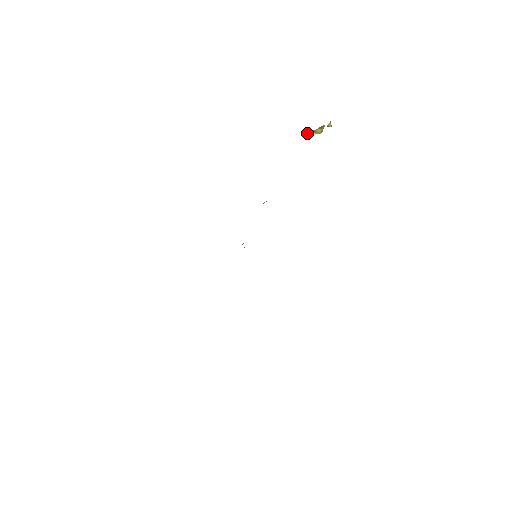
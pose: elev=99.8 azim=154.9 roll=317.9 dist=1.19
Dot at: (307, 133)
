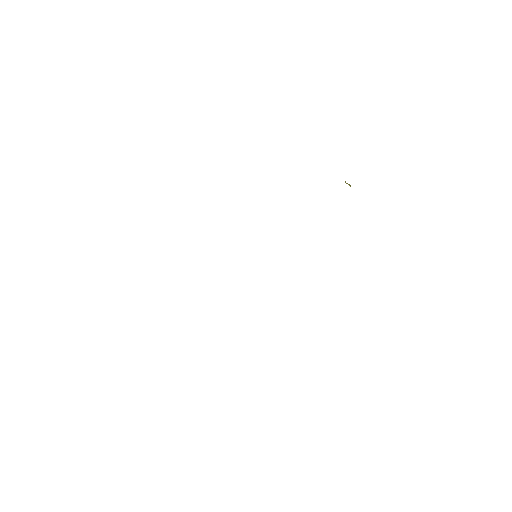
Dot at: (345, 181)
